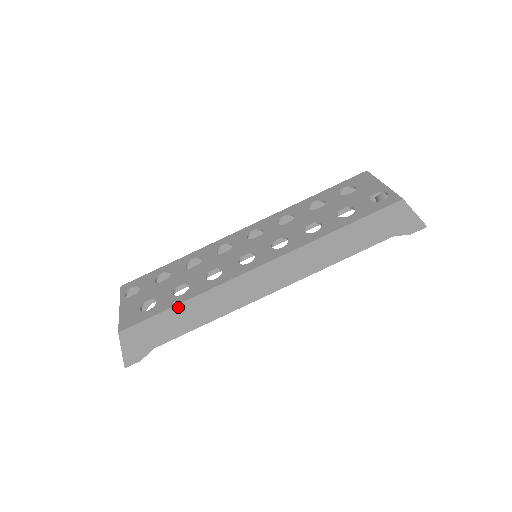
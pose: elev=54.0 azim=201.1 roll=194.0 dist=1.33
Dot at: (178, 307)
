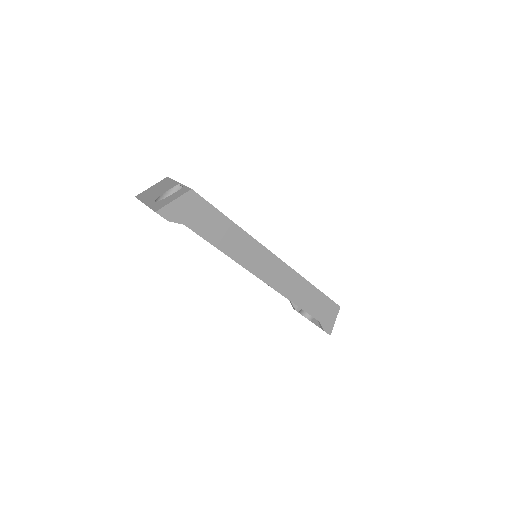
Dot at: (229, 222)
